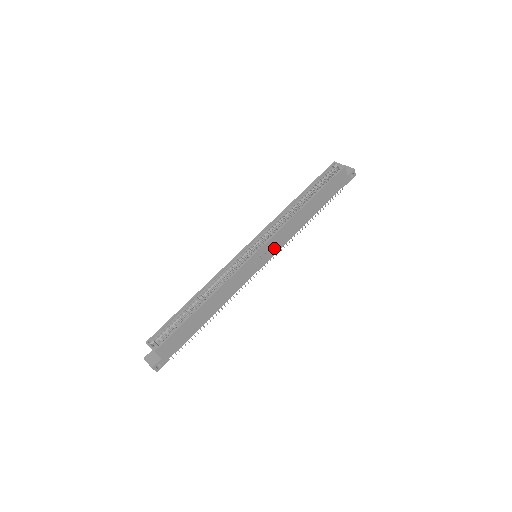
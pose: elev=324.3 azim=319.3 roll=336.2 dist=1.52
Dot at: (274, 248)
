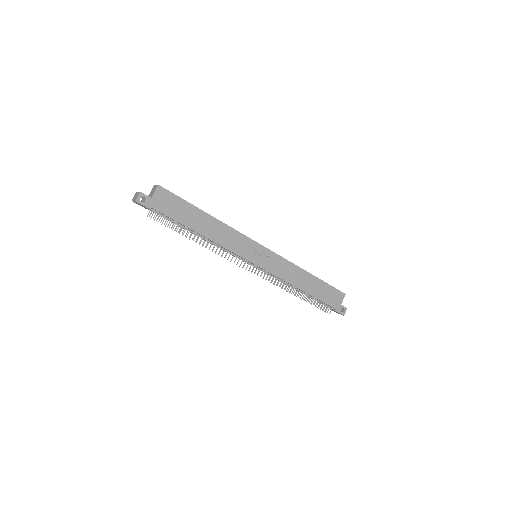
Dot at: (271, 266)
